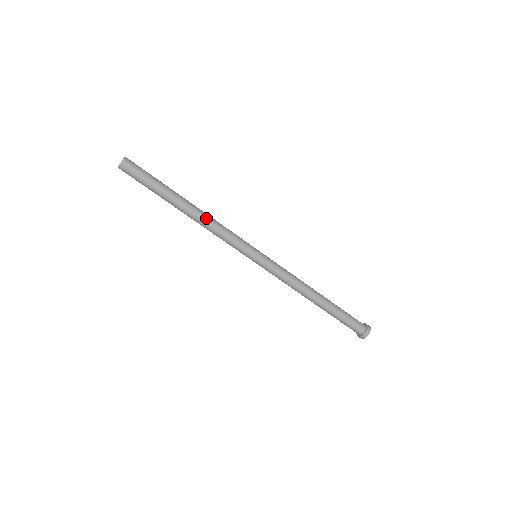
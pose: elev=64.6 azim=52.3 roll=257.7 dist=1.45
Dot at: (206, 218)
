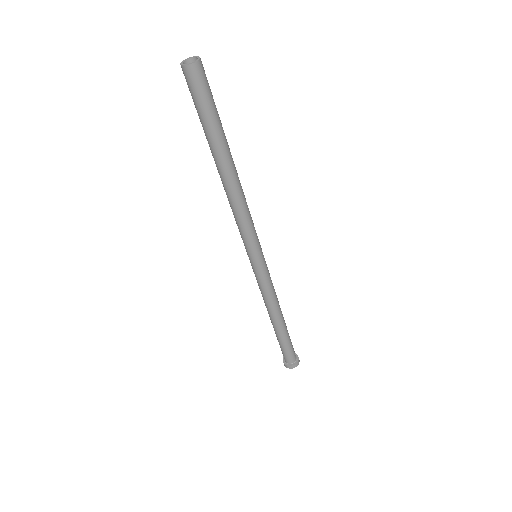
Dot at: (239, 194)
